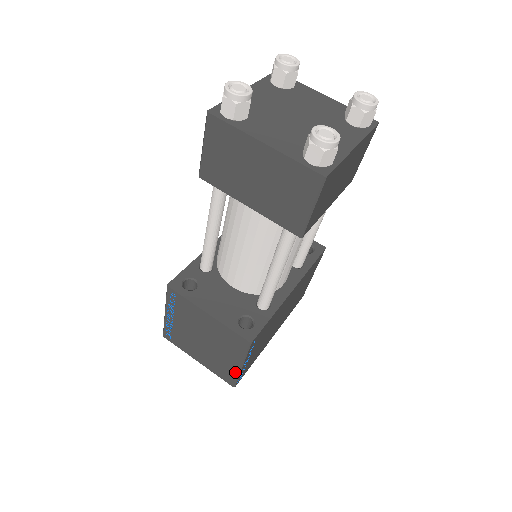
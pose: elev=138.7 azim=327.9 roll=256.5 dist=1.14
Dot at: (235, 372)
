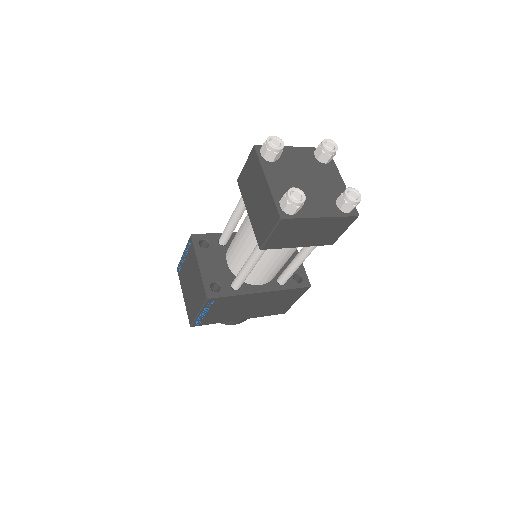
Dot at: (194, 315)
